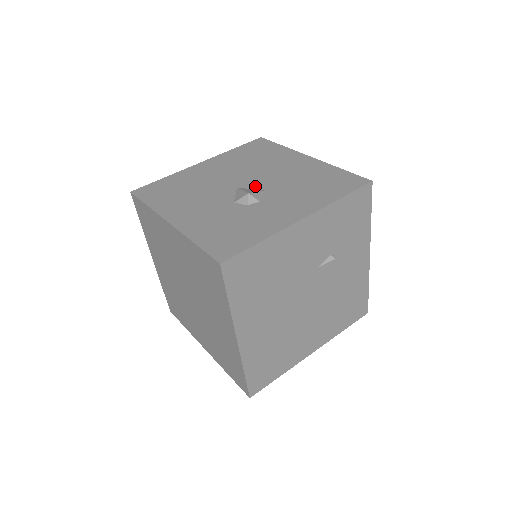
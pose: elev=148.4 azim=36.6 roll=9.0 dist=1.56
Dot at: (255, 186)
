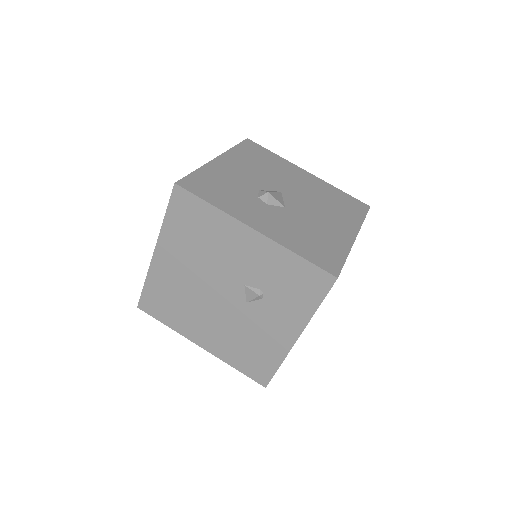
Dot at: (289, 202)
